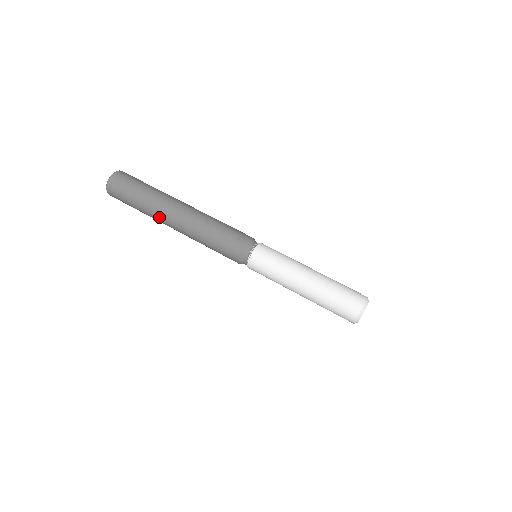
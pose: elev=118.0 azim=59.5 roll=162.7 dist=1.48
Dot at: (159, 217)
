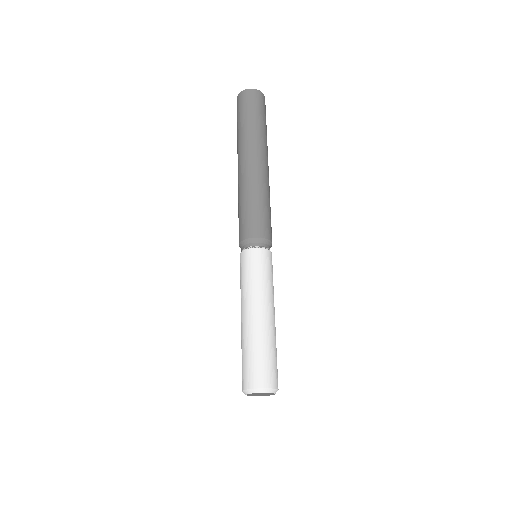
Dot at: occluded
